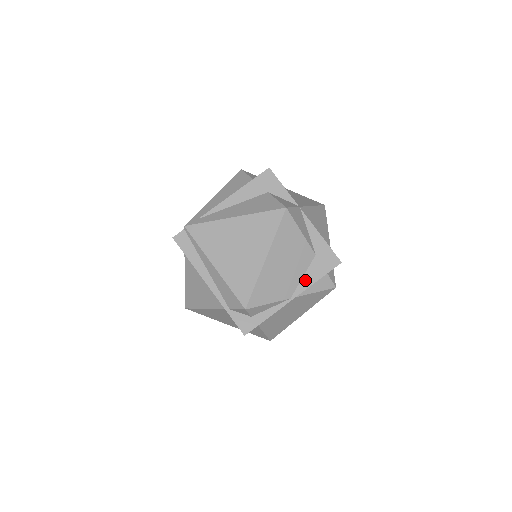
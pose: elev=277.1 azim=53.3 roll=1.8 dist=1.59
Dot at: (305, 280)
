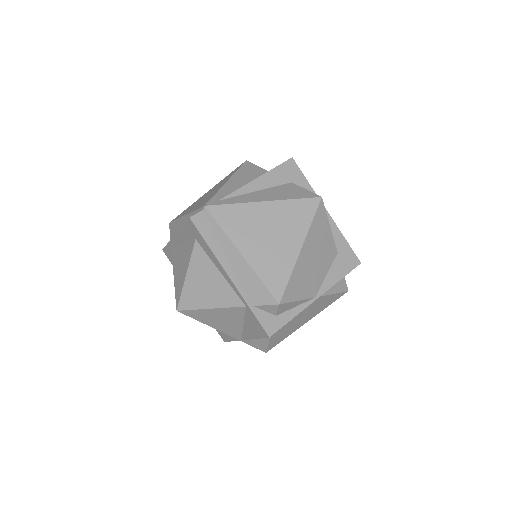
Dot at: (329, 278)
